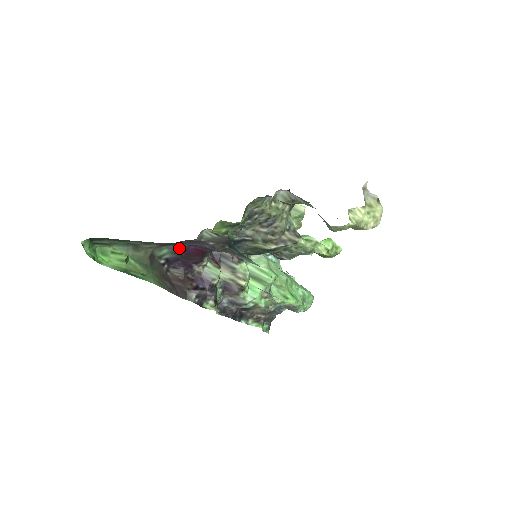
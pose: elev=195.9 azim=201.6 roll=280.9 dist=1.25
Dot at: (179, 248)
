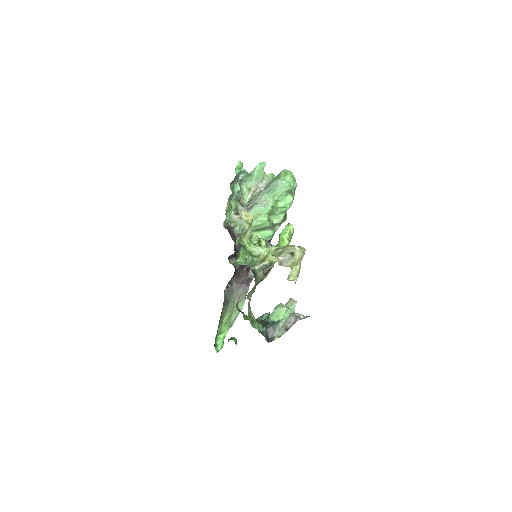
Dot at: occluded
